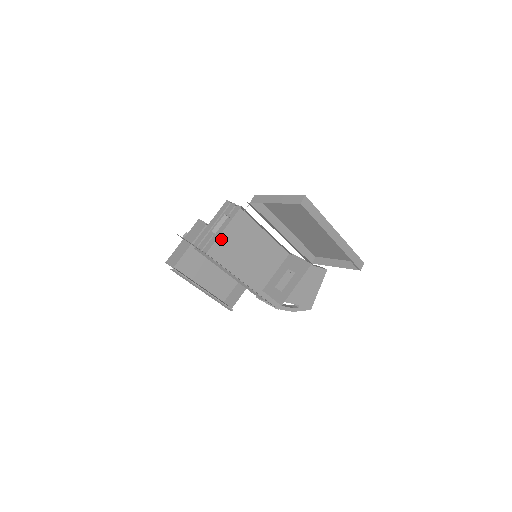
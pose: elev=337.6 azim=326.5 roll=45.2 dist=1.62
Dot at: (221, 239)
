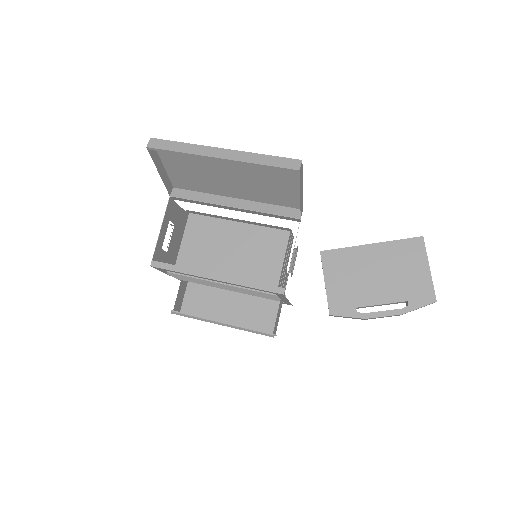
Dot at: (189, 253)
